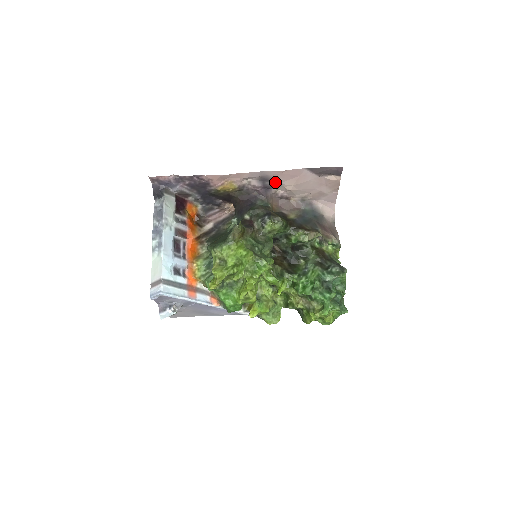
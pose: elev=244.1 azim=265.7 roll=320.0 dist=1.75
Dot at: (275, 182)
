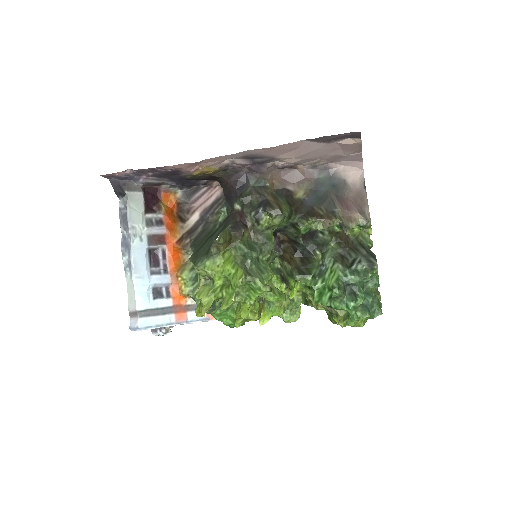
Dot at: (267, 157)
